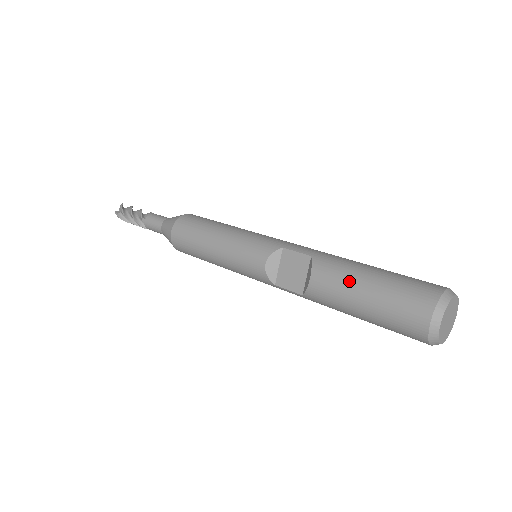
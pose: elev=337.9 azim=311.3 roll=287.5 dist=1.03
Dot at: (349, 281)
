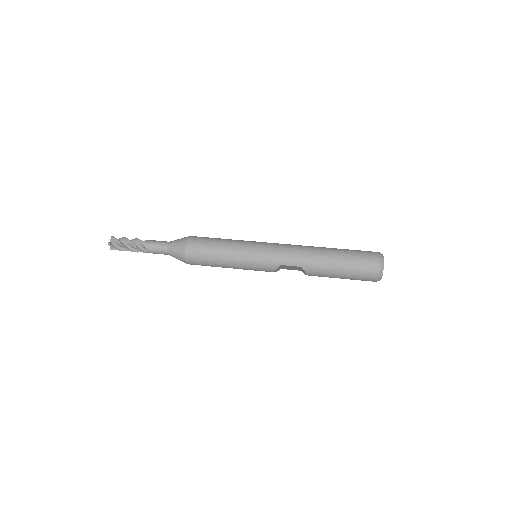
Dot at: (330, 276)
